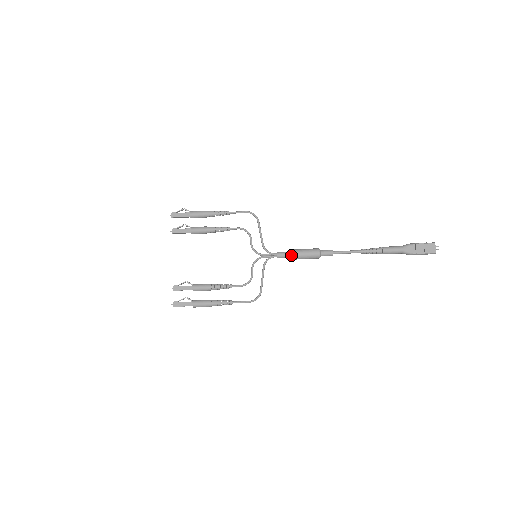
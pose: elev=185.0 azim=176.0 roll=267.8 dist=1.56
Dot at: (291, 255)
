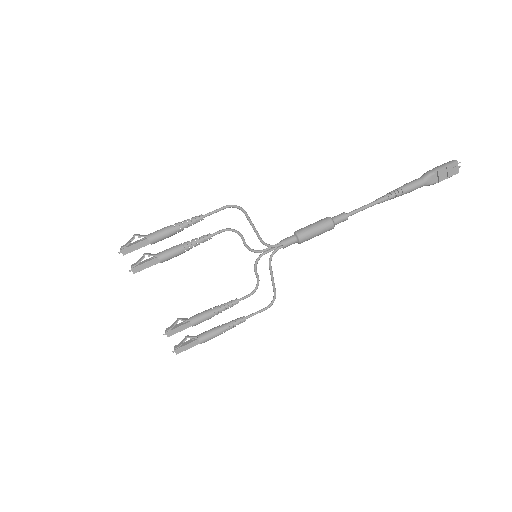
Dot at: (301, 241)
